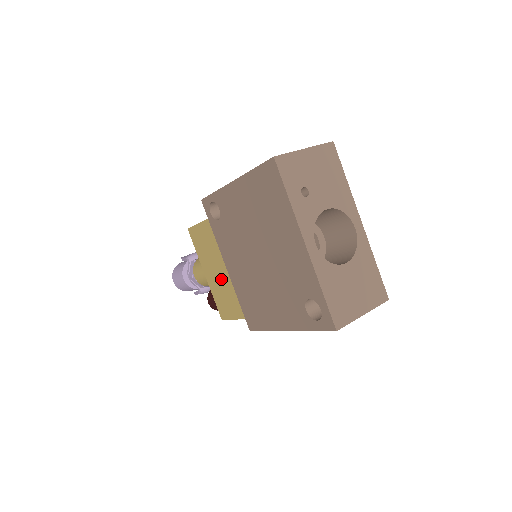
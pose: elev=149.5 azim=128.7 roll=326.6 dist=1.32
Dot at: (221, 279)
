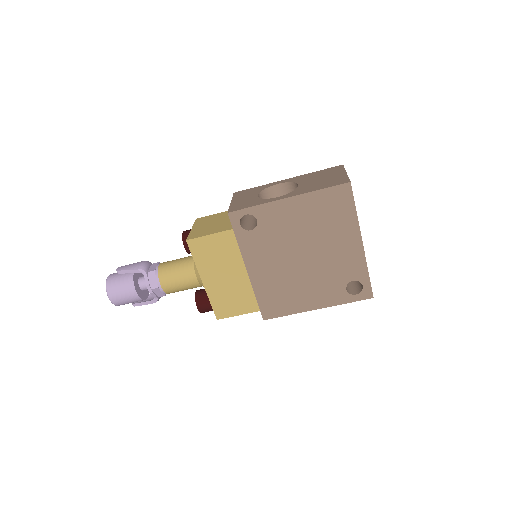
Dot at: (232, 282)
